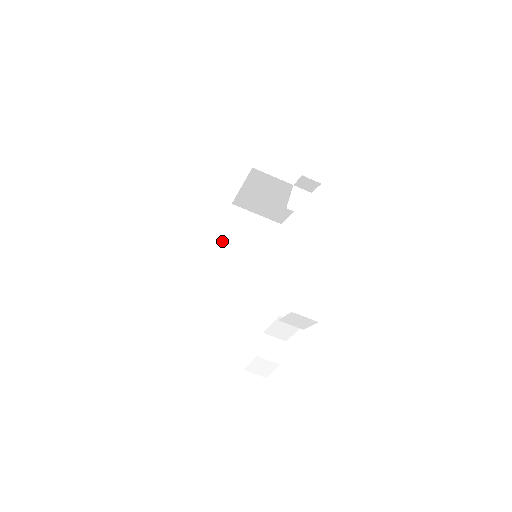
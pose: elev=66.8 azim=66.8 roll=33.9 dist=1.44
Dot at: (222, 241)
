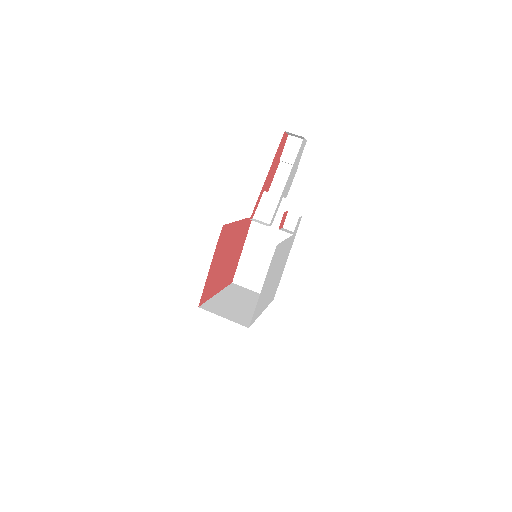
Dot at: (224, 292)
